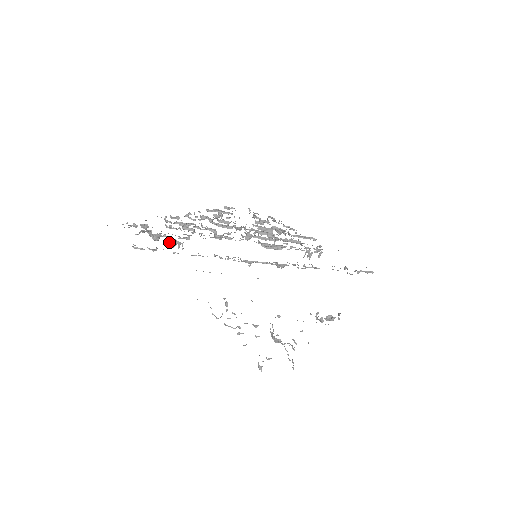
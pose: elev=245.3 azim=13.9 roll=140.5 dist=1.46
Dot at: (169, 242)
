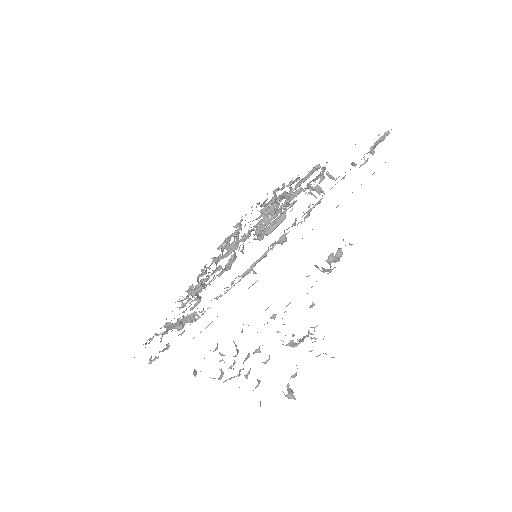
Dot at: (186, 322)
